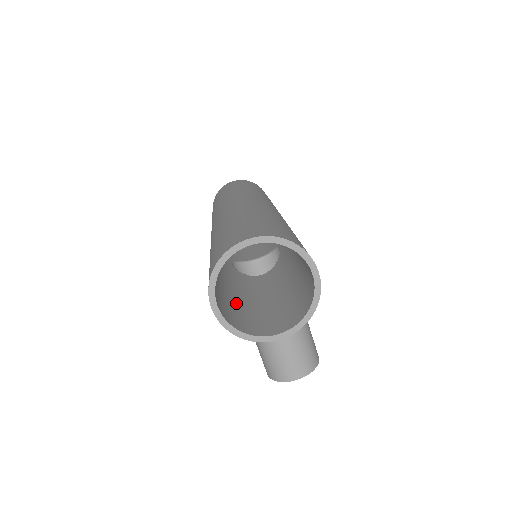
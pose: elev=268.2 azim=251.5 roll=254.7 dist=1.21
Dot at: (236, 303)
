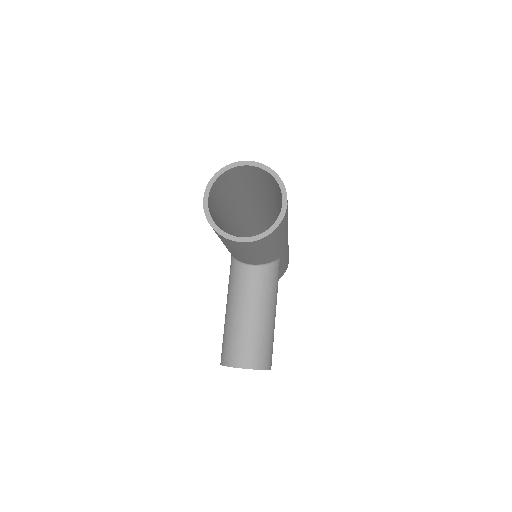
Dot at: occluded
